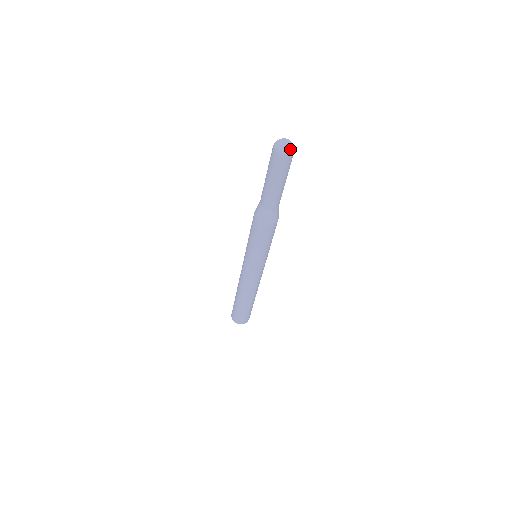
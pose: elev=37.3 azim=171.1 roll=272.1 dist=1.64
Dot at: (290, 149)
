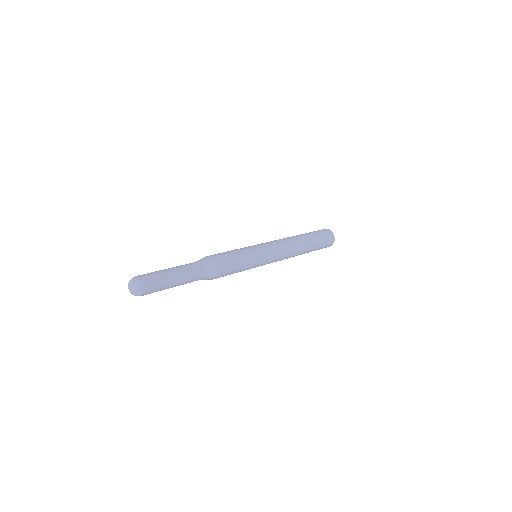
Dot at: (133, 294)
